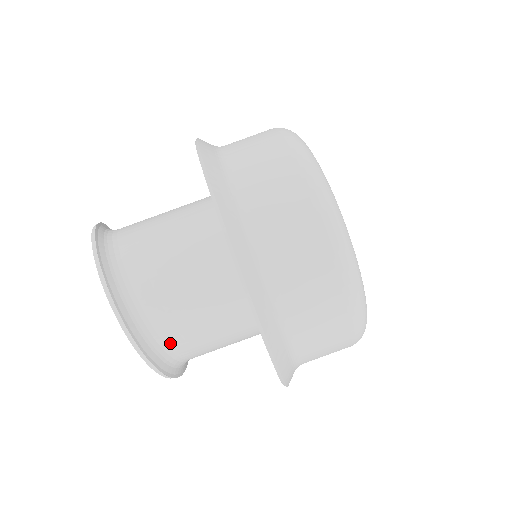
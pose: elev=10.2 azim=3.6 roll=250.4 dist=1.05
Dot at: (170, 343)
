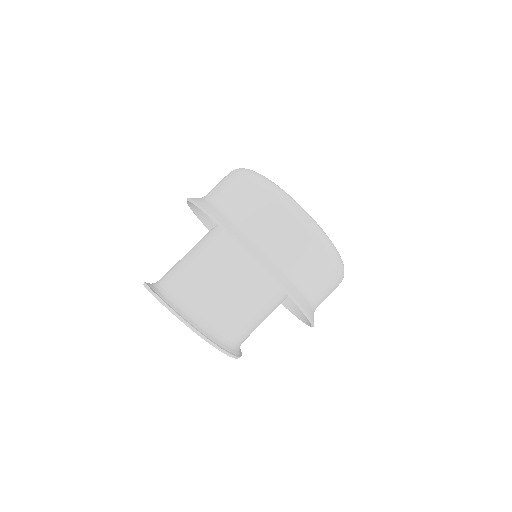
Dot at: (243, 340)
